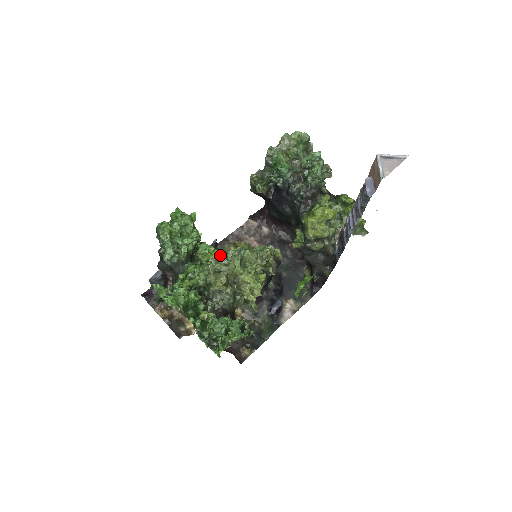
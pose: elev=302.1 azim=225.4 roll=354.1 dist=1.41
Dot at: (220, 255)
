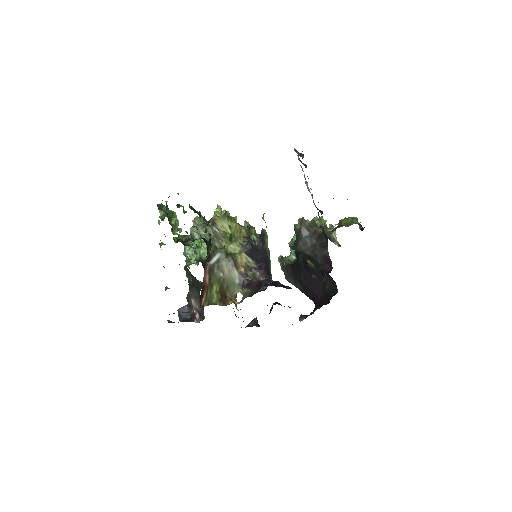
Dot at: occluded
